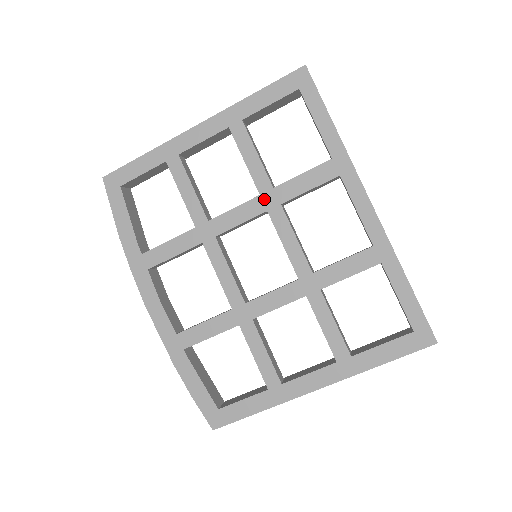
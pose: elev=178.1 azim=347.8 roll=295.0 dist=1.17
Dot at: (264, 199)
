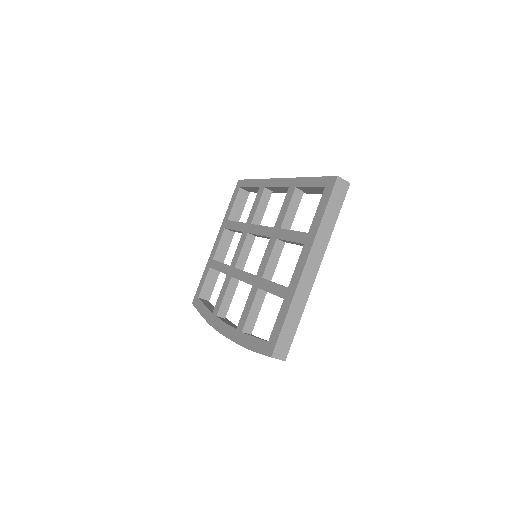
Dot at: (245, 231)
